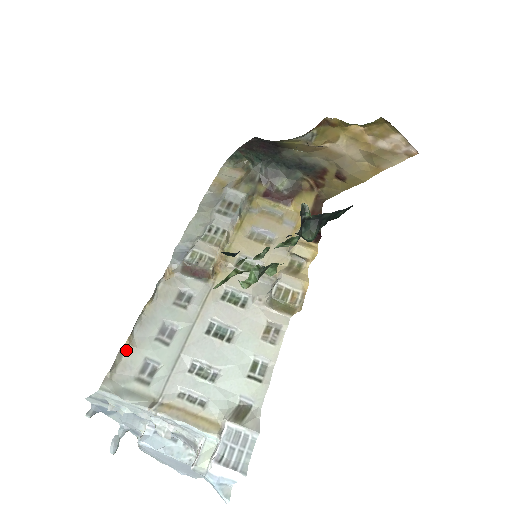
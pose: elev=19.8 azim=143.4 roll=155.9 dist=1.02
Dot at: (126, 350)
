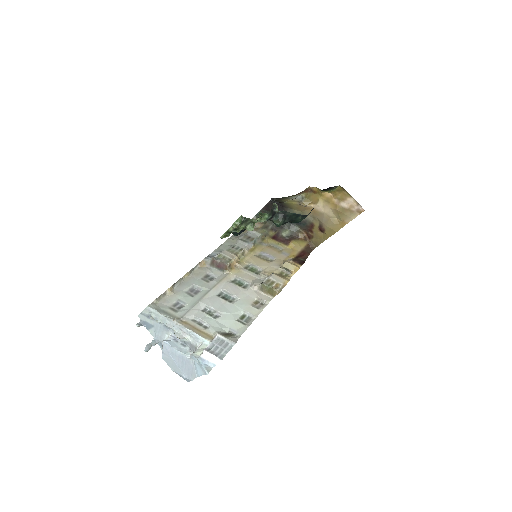
Dot at: (168, 293)
